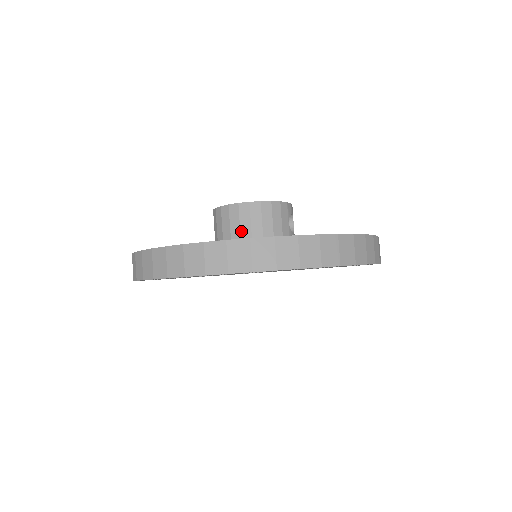
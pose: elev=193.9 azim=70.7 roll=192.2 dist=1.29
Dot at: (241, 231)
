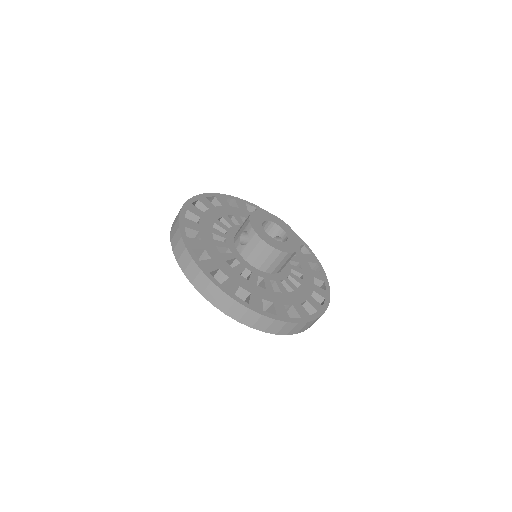
Dot at: (277, 267)
